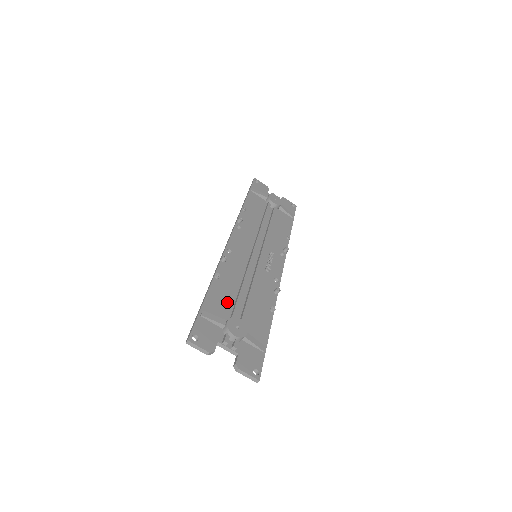
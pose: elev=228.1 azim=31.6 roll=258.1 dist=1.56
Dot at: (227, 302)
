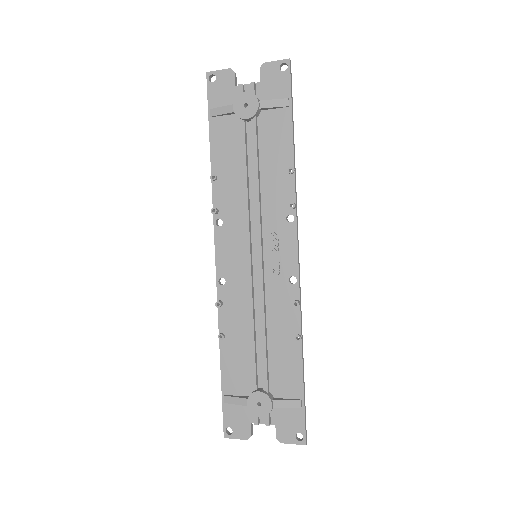
Dot at: (244, 365)
